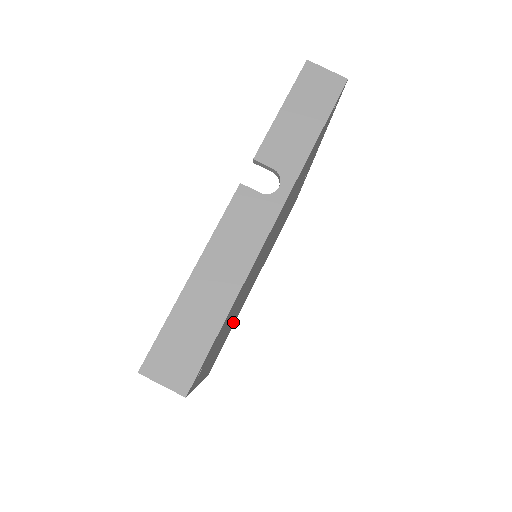
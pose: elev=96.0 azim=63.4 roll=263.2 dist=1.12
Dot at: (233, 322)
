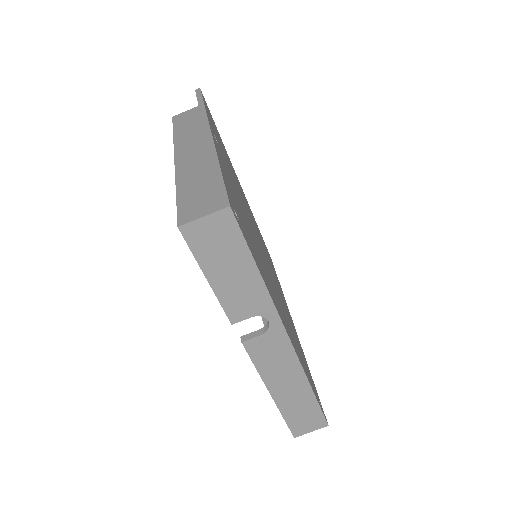
Dot at: occluded
